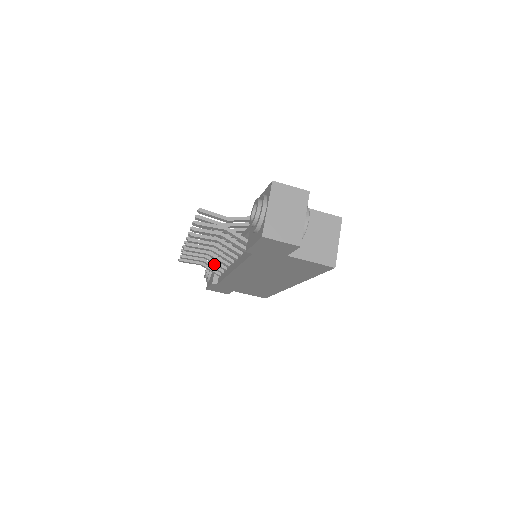
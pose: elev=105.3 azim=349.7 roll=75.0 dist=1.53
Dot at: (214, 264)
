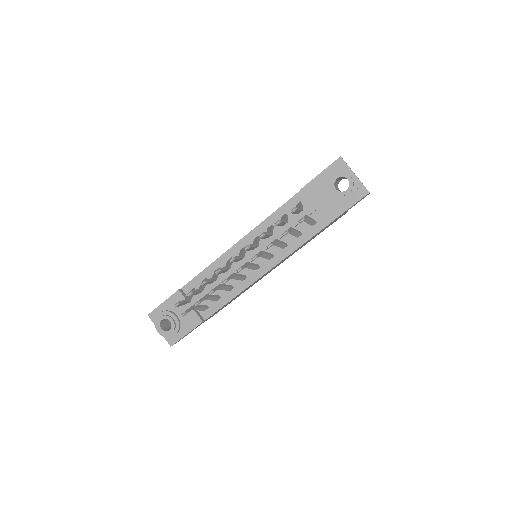
Dot at: (177, 310)
